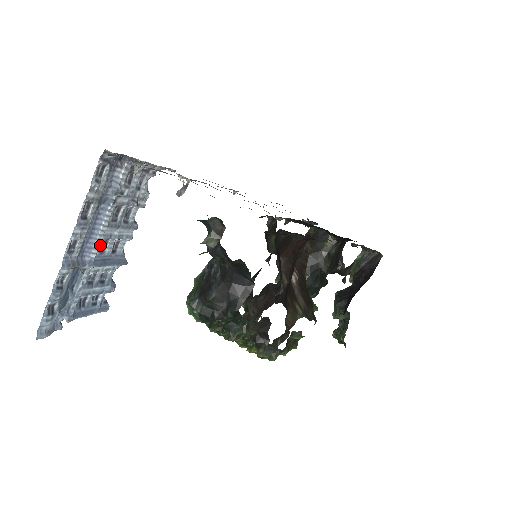
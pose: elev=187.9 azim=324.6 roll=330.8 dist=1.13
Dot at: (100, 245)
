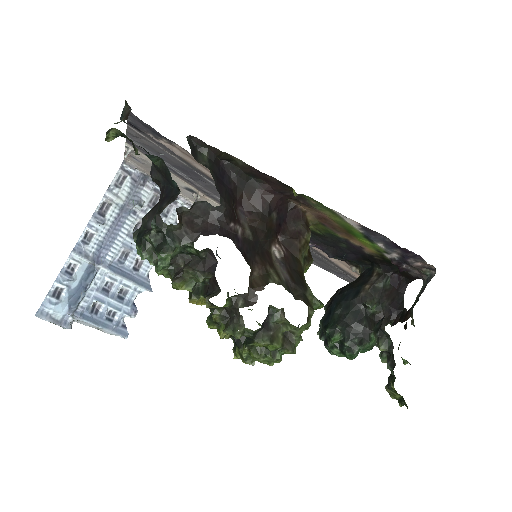
Dot at: (119, 253)
